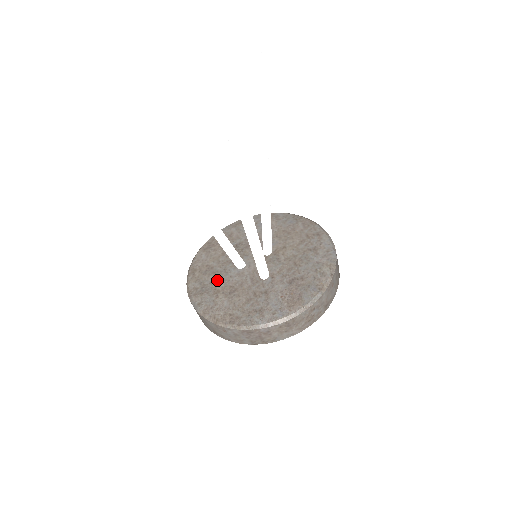
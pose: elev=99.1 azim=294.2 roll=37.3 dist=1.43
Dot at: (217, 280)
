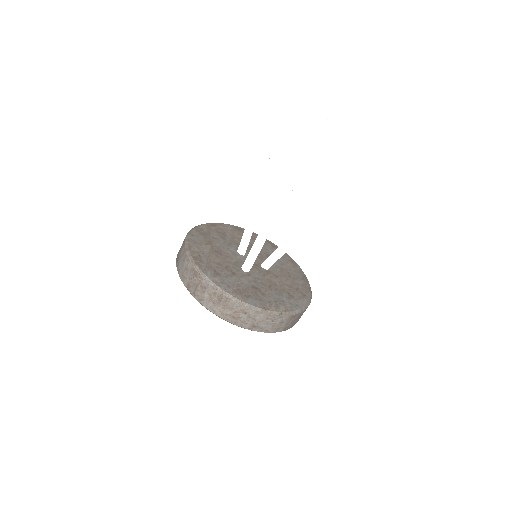
Dot at: (219, 241)
